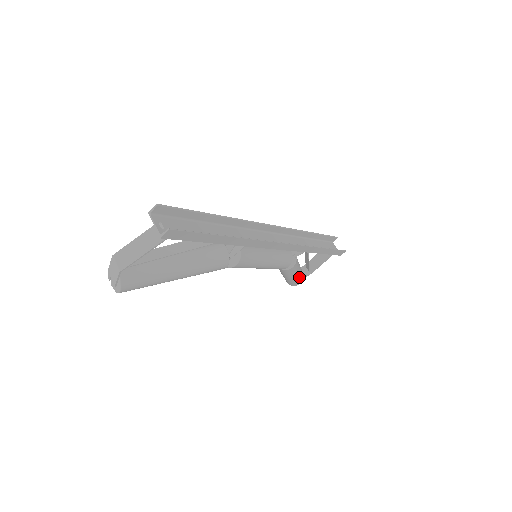
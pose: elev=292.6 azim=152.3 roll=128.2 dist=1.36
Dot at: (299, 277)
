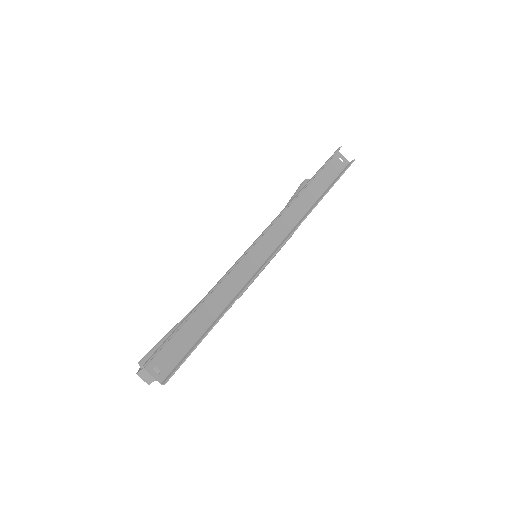
Dot at: occluded
